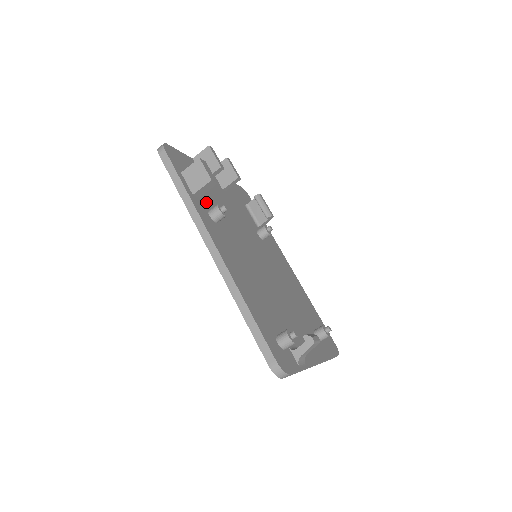
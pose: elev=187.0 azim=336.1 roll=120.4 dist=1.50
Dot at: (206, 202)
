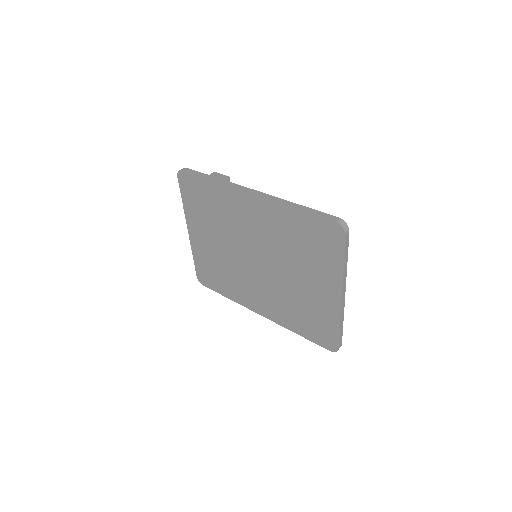
Dot at: occluded
